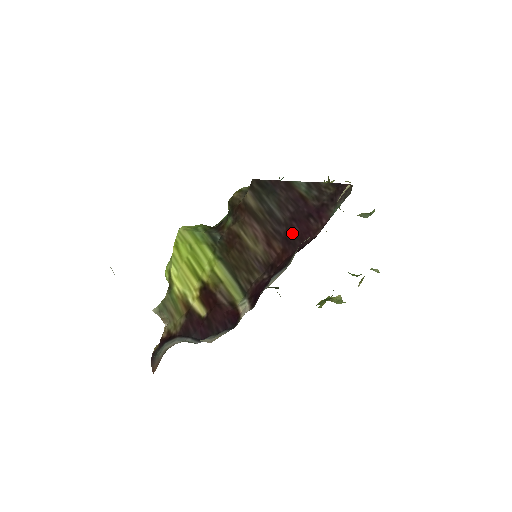
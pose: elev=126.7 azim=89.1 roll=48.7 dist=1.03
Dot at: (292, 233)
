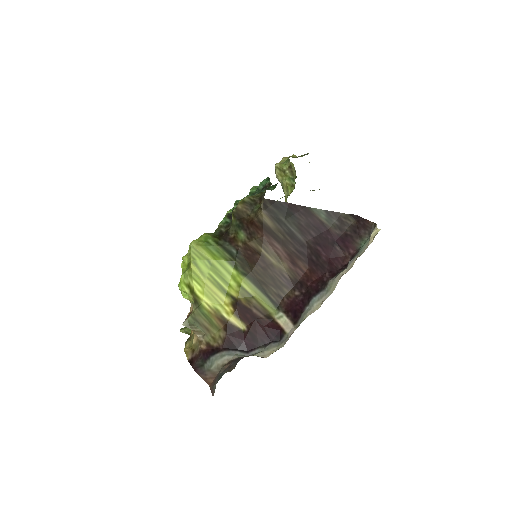
Dot at: (318, 257)
